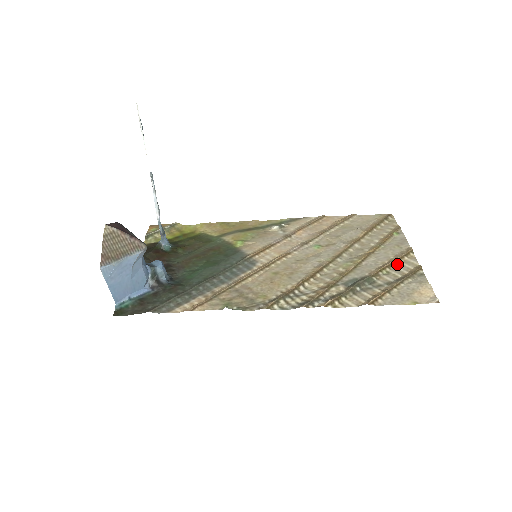
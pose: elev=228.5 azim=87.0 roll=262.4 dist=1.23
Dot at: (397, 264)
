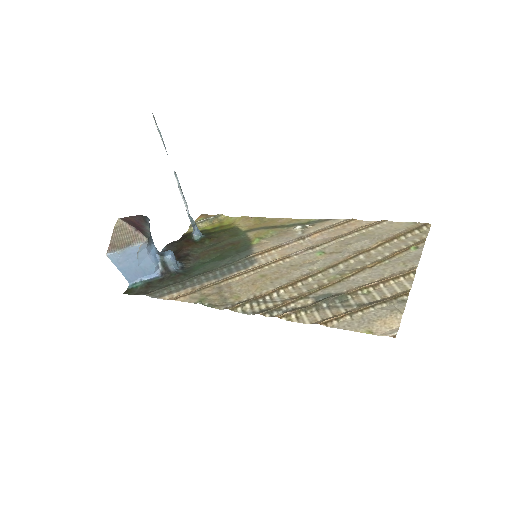
Dot at: (386, 284)
